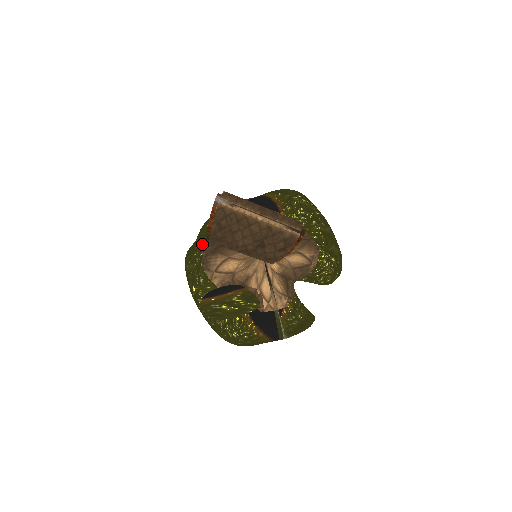
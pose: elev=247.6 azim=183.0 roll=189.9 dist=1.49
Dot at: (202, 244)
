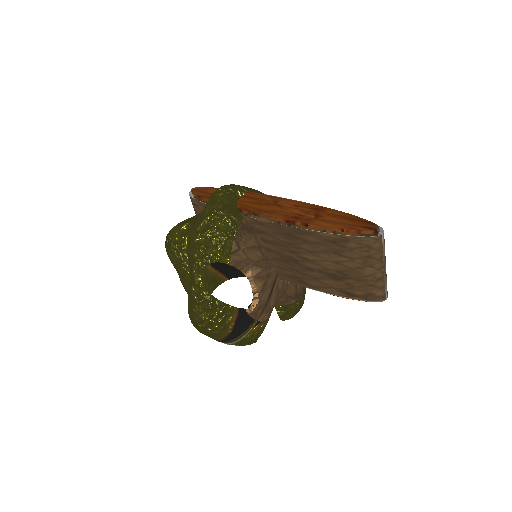
Dot at: (238, 211)
